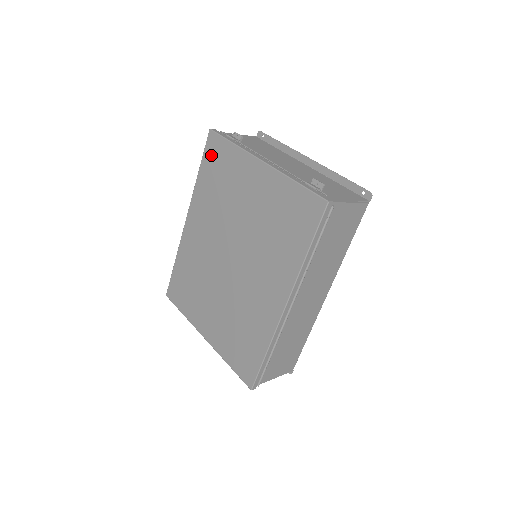
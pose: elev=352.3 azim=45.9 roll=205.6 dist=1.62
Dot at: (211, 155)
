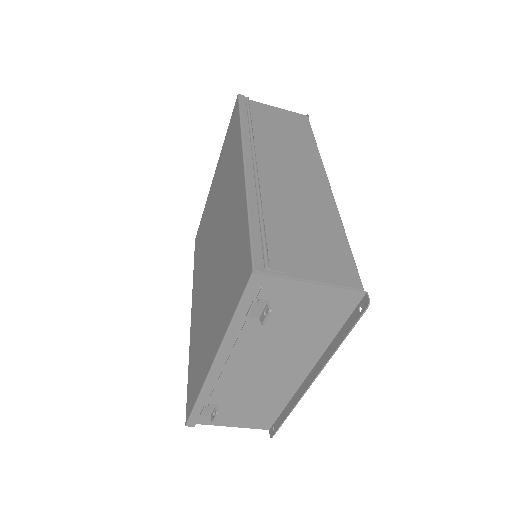
Dot at: (197, 245)
